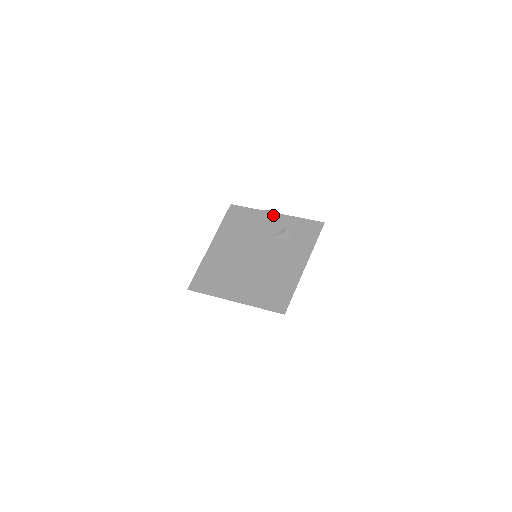
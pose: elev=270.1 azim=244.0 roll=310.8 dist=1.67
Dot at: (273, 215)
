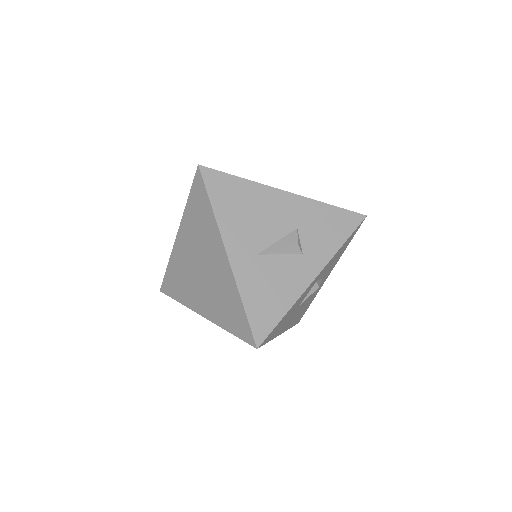
Dot at: (306, 291)
